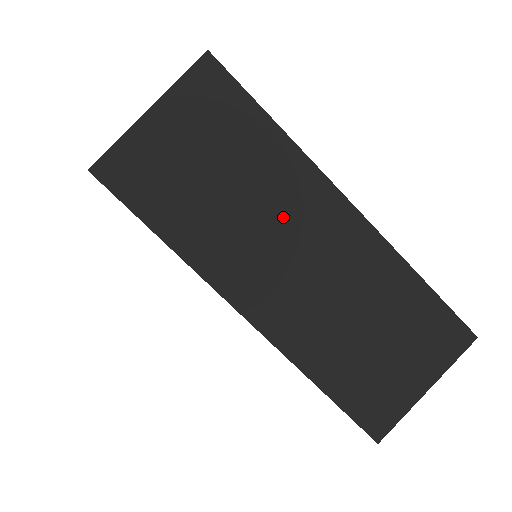
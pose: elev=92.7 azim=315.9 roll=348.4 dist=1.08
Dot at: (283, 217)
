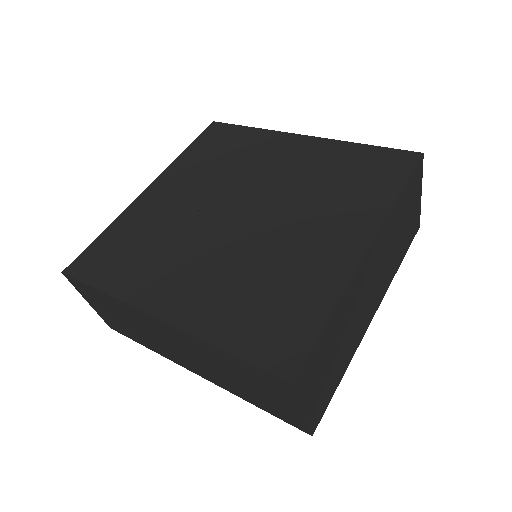
Dot at: (151, 331)
